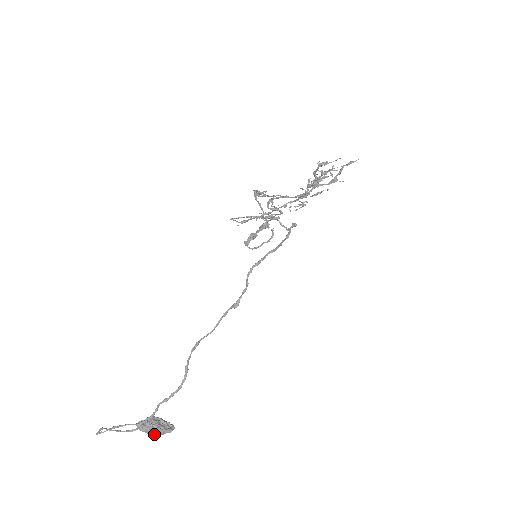
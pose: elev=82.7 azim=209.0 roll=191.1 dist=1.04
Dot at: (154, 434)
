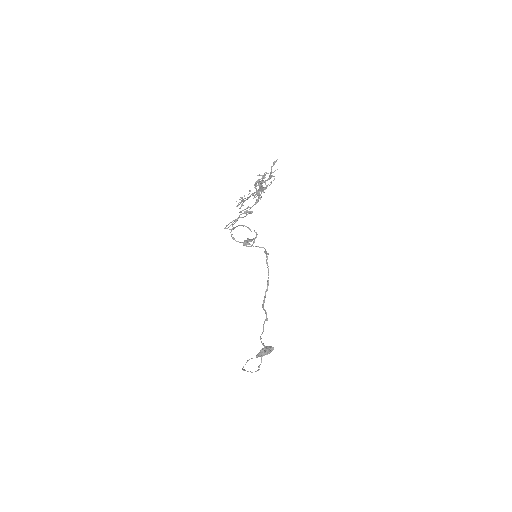
Dot at: occluded
